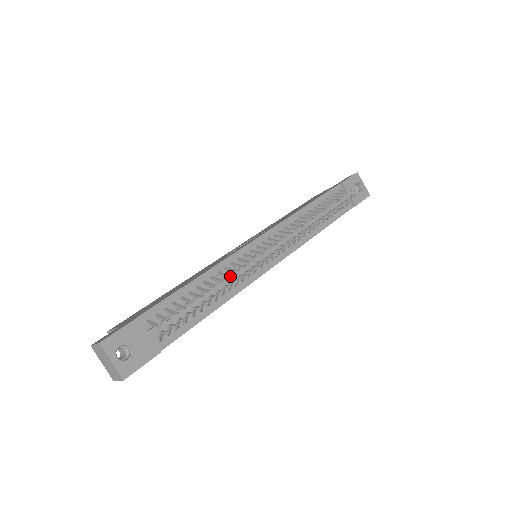
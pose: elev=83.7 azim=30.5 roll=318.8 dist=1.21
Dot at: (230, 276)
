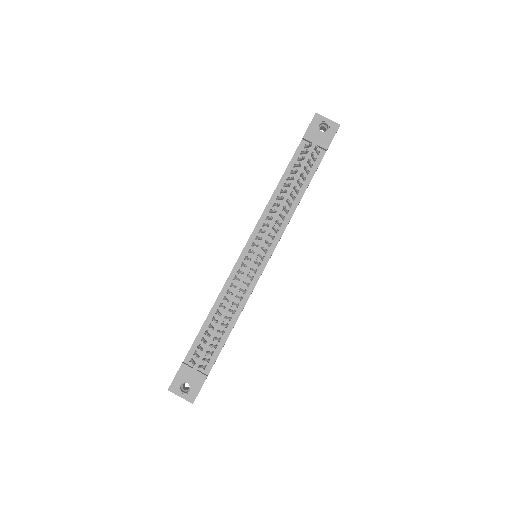
Dot at: (232, 297)
